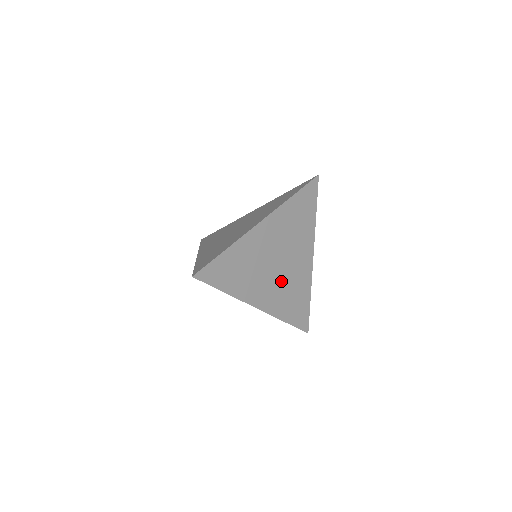
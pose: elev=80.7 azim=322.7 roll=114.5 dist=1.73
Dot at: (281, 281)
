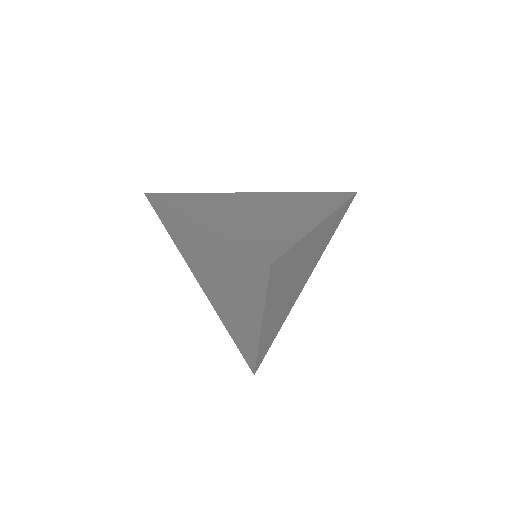
Dot at: (285, 303)
